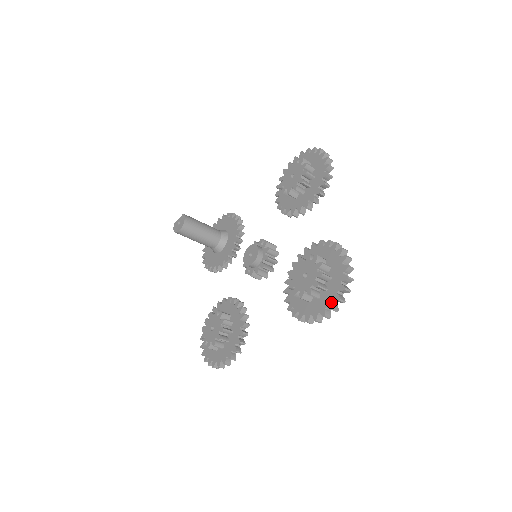
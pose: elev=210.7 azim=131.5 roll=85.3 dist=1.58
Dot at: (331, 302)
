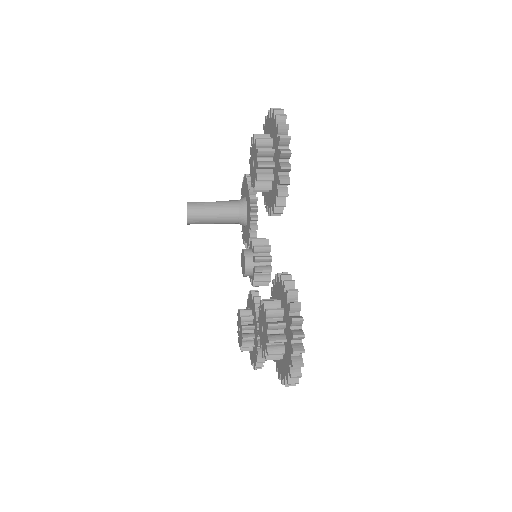
Dot at: (287, 374)
